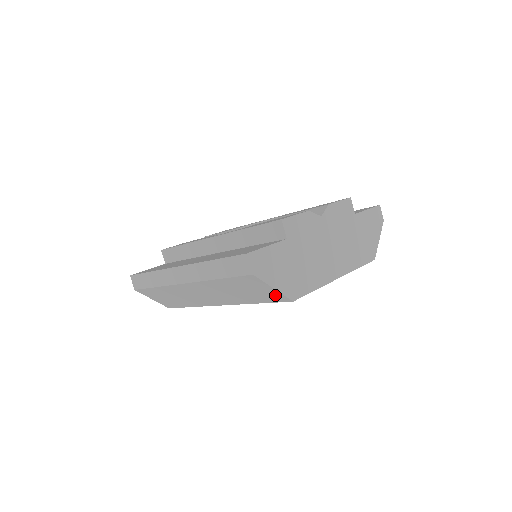
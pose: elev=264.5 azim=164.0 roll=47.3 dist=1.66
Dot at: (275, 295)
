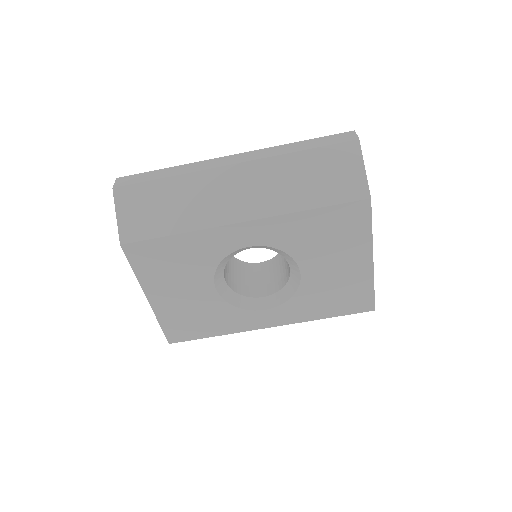
Dot at: (356, 184)
